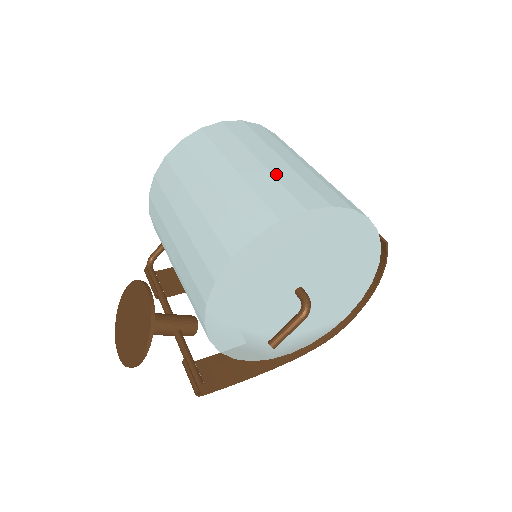
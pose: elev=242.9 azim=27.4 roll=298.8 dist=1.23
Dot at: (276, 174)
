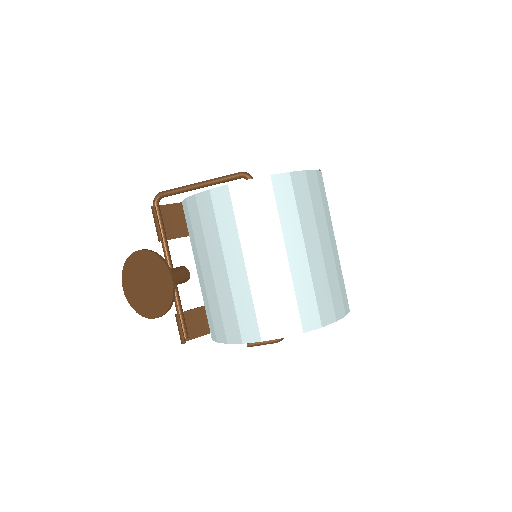
Dot at: (314, 276)
